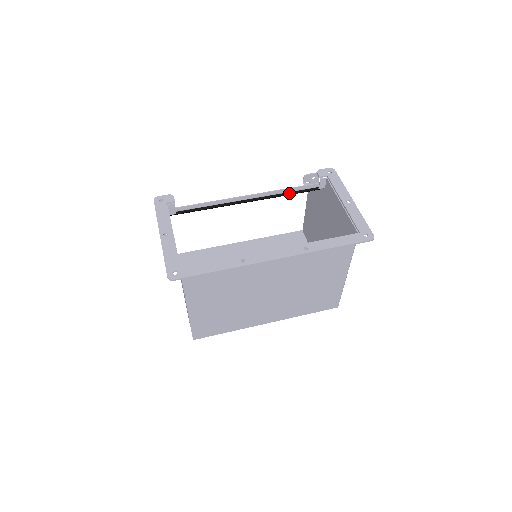
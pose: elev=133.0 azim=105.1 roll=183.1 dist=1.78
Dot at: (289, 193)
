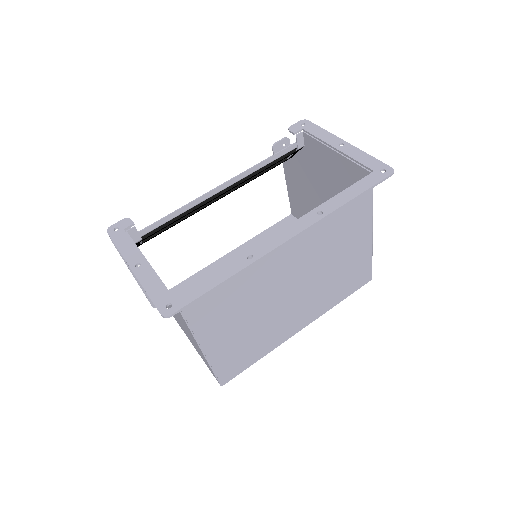
Dot at: (266, 166)
